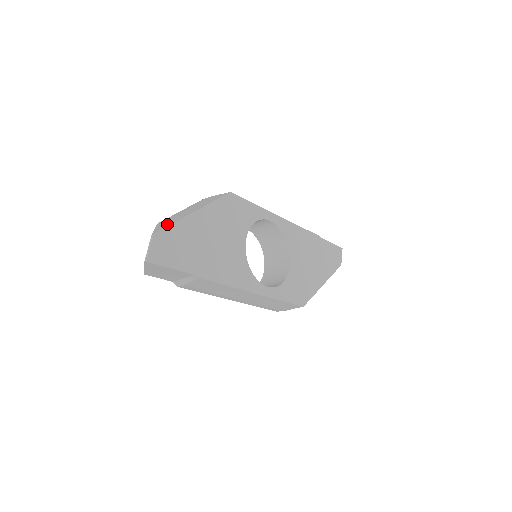
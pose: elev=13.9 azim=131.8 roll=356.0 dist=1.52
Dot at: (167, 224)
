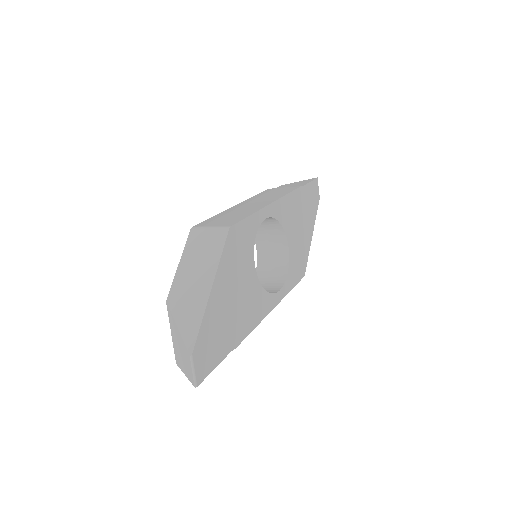
Dot at: (192, 323)
